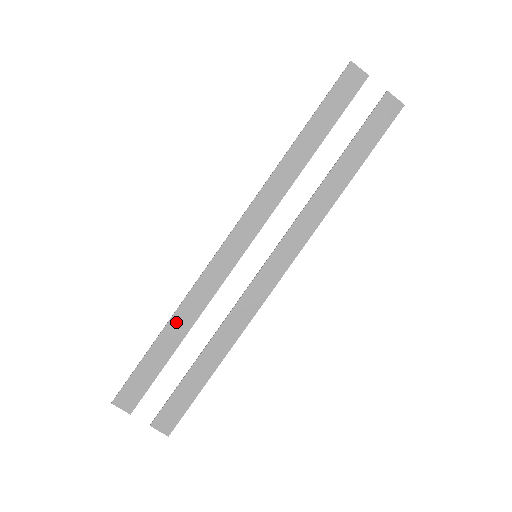
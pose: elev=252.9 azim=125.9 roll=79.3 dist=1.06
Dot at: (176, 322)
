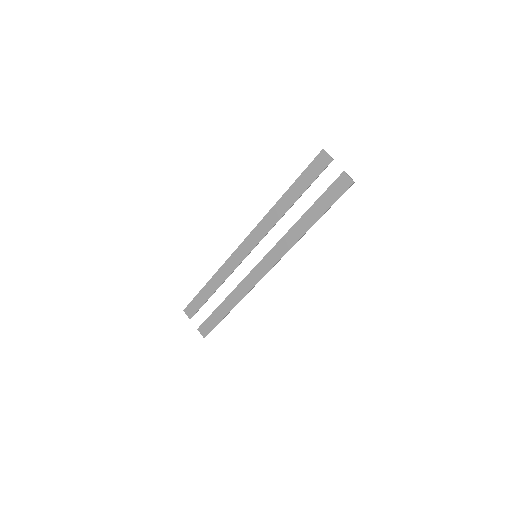
Dot at: (214, 280)
